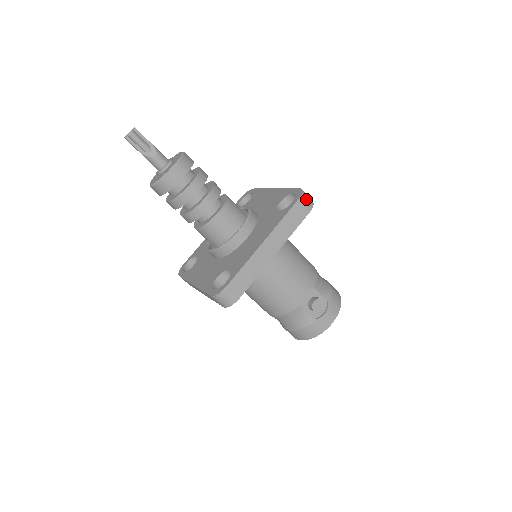
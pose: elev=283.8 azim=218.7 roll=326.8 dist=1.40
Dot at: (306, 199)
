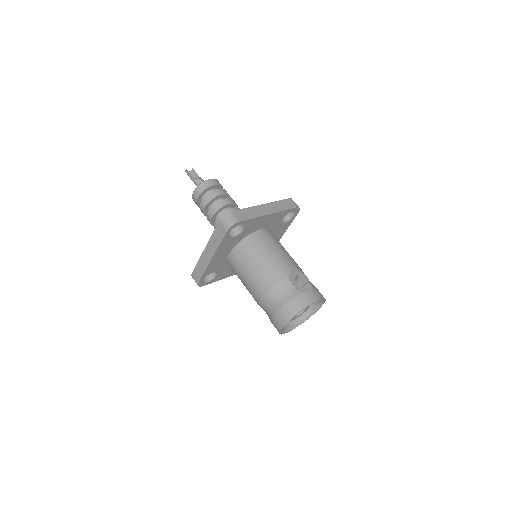
Dot at: (294, 202)
